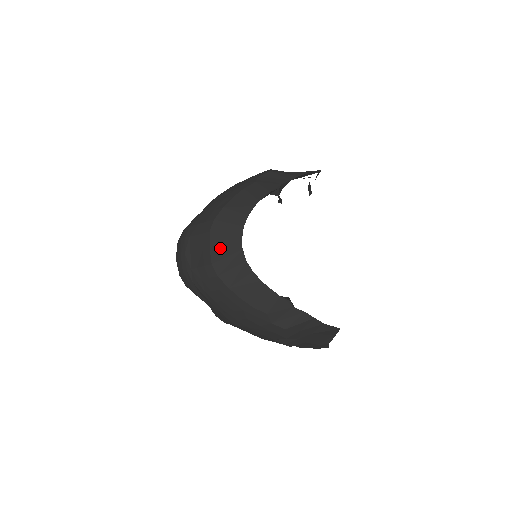
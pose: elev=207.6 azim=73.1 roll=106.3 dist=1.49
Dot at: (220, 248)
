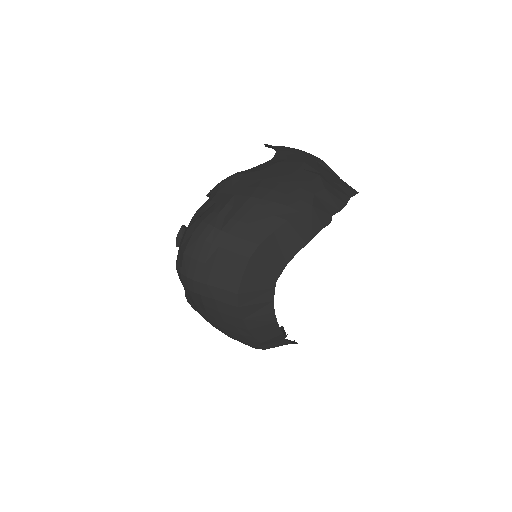
Dot at: (253, 280)
